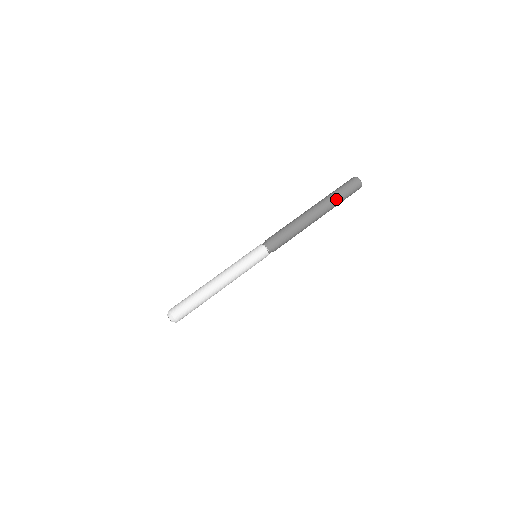
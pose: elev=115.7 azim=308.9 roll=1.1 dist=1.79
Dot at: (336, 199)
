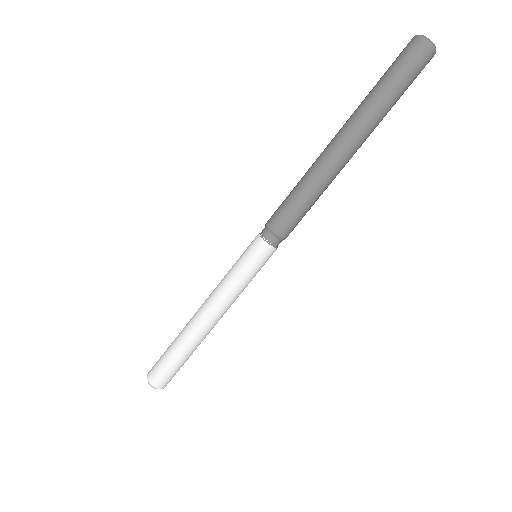
Dot at: (377, 100)
